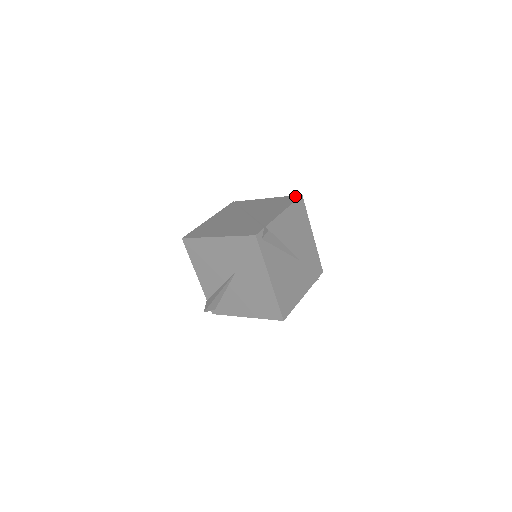
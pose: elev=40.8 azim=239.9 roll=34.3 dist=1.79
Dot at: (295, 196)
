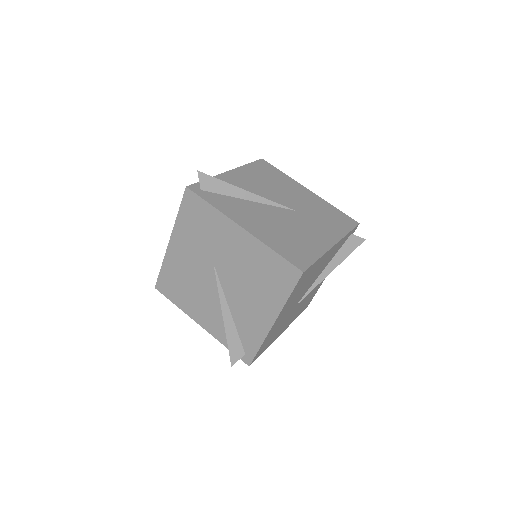
Dot at: occluded
